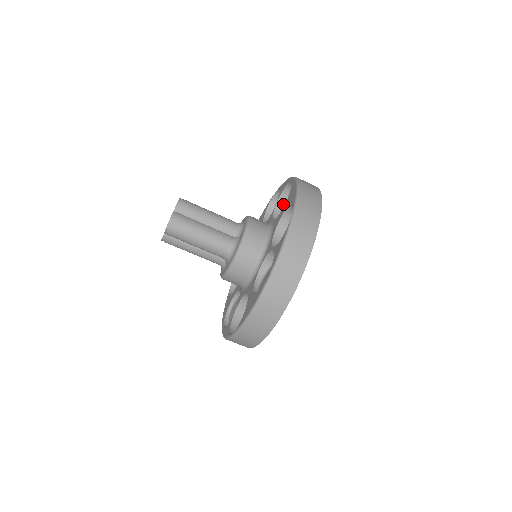
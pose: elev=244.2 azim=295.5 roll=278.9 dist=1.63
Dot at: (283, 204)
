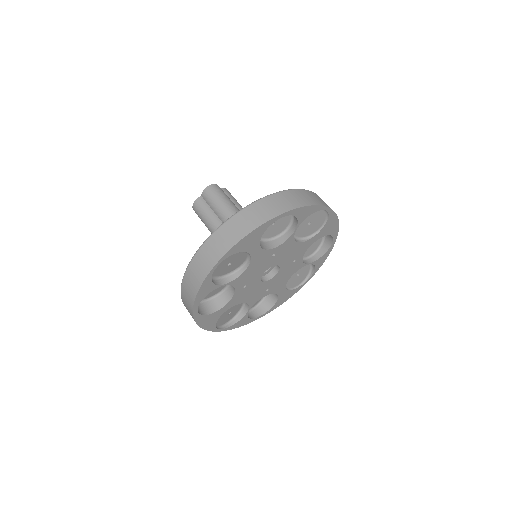
Dot at: occluded
